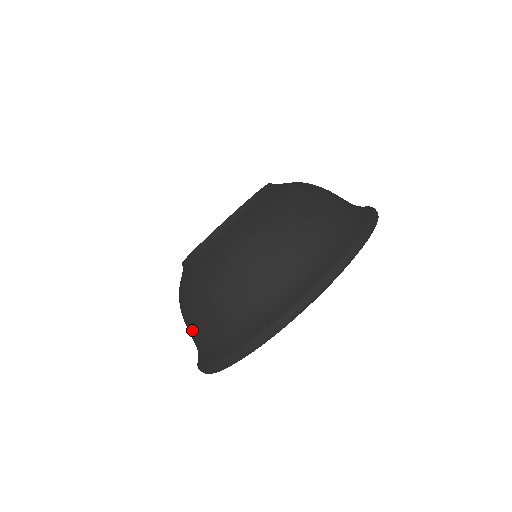
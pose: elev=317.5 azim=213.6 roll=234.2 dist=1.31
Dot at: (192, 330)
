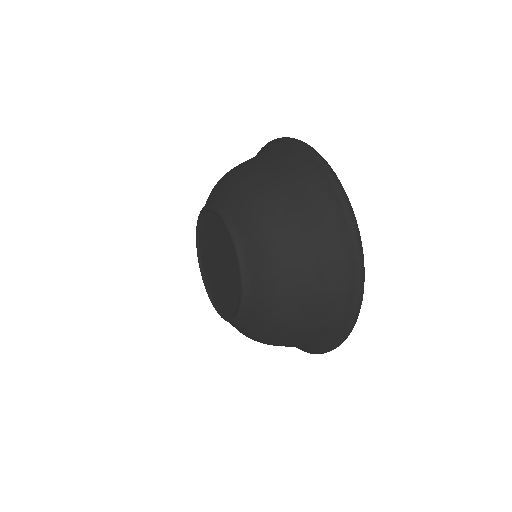
Dot at: occluded
